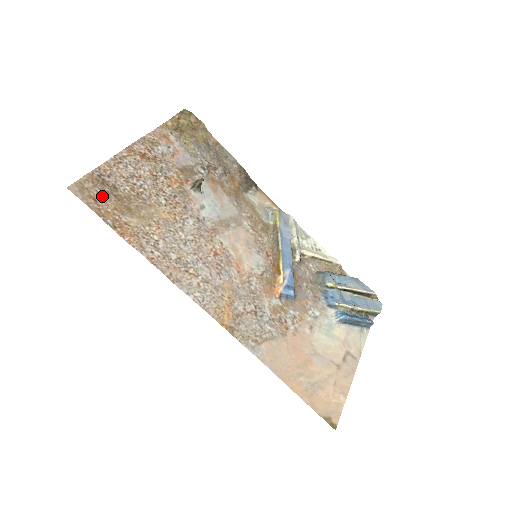
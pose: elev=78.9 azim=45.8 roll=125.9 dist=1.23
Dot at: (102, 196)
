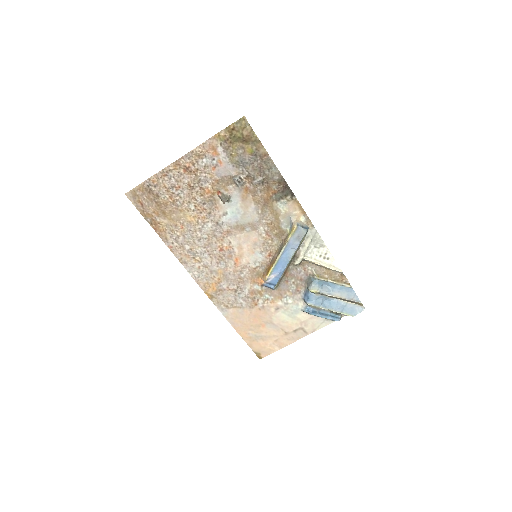
Dot at: (147, 202)
